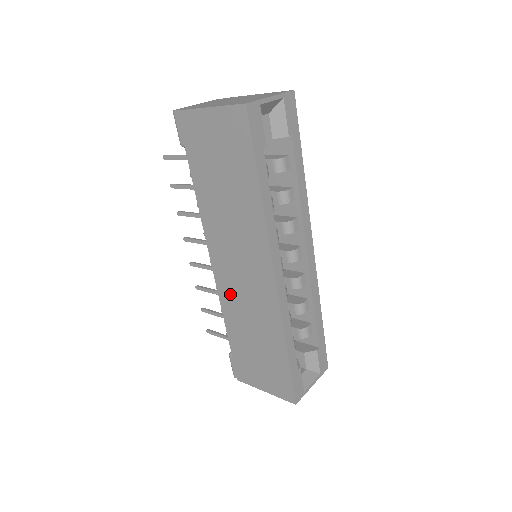
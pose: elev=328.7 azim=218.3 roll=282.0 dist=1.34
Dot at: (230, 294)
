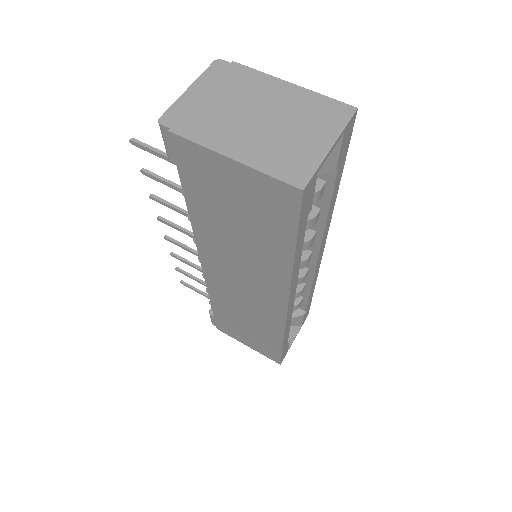
Dot at: (223, 291)
